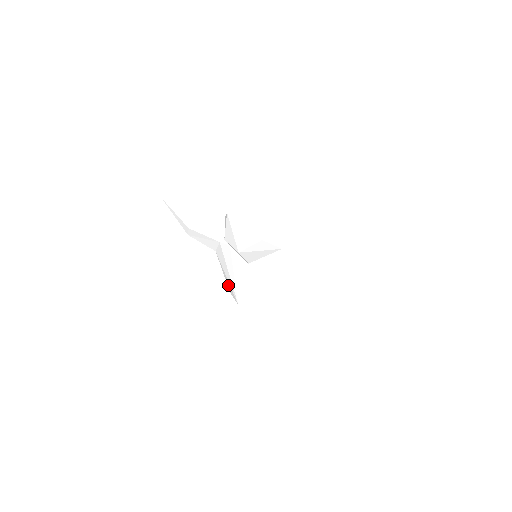
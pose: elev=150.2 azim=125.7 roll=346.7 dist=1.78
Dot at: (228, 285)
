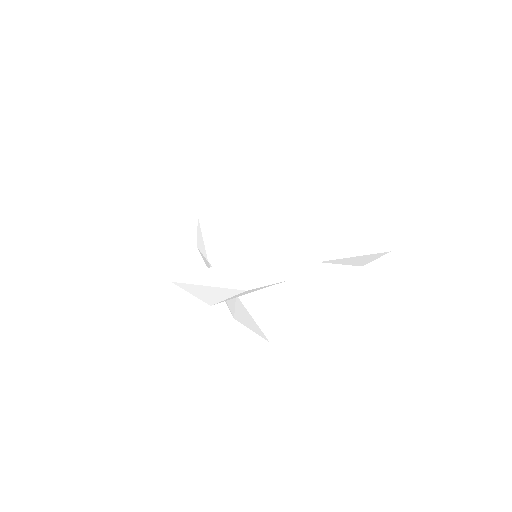
Dot at: occluded
